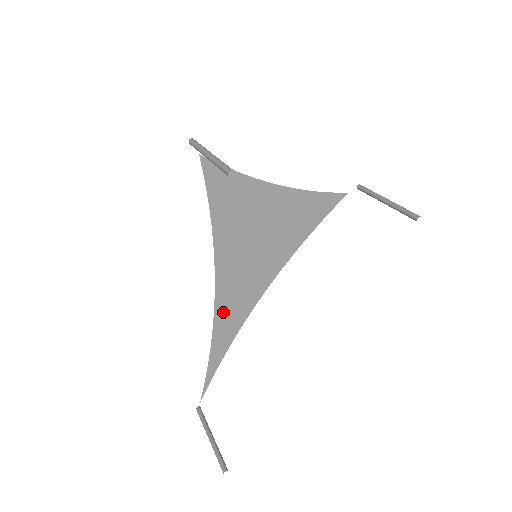
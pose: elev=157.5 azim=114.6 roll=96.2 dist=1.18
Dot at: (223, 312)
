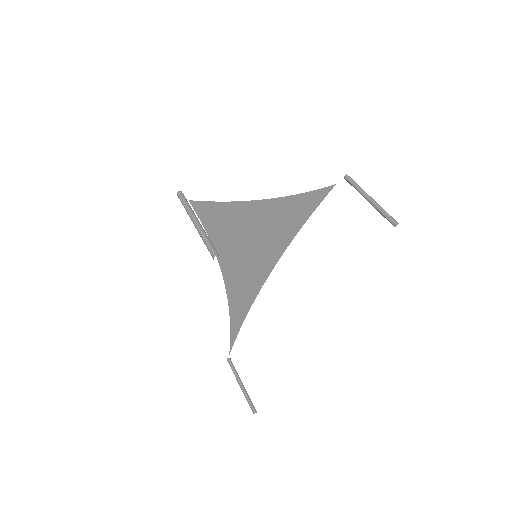
Dot at: (235, 297)
